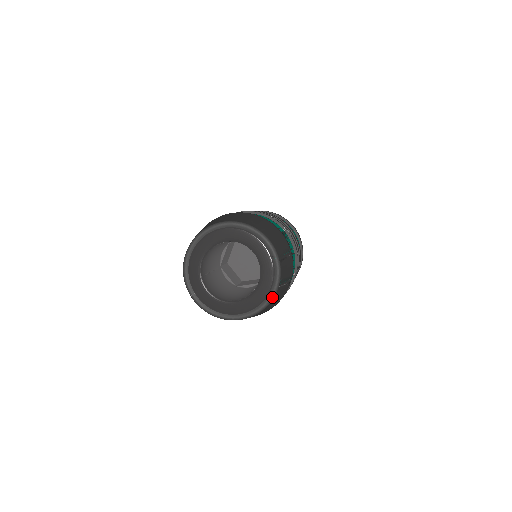
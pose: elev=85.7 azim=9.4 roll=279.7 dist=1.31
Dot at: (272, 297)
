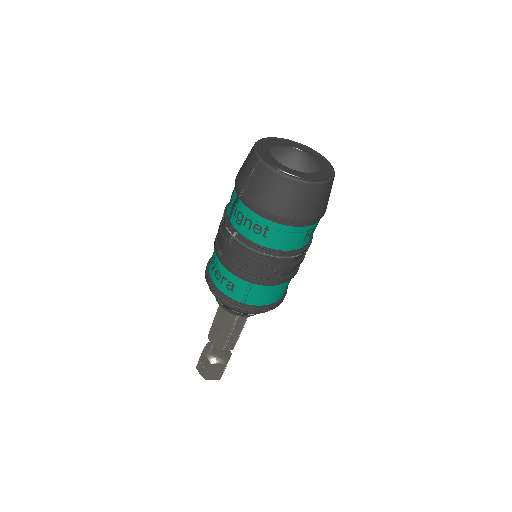
Dot at: occluded
